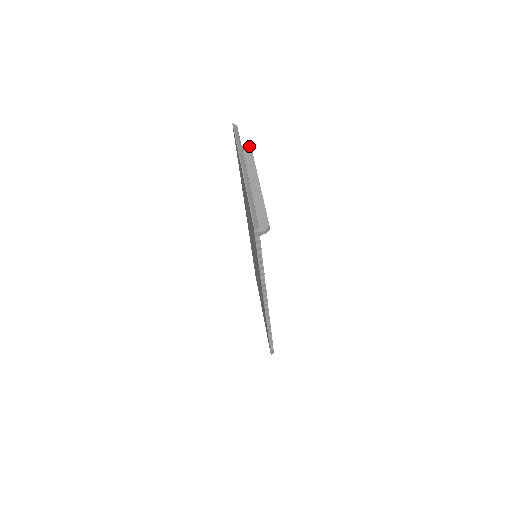
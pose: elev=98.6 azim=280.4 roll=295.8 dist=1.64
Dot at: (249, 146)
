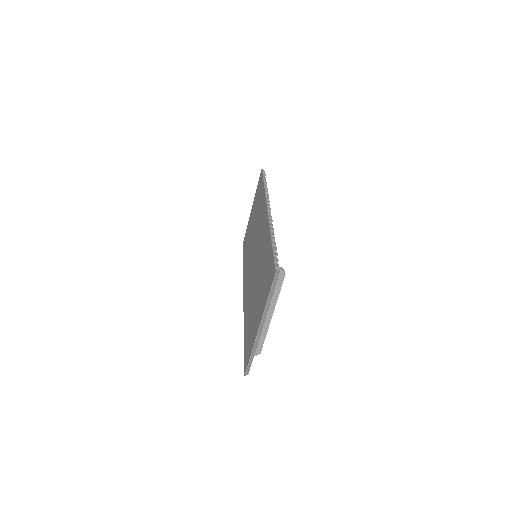
Dot at: (284, 273)
